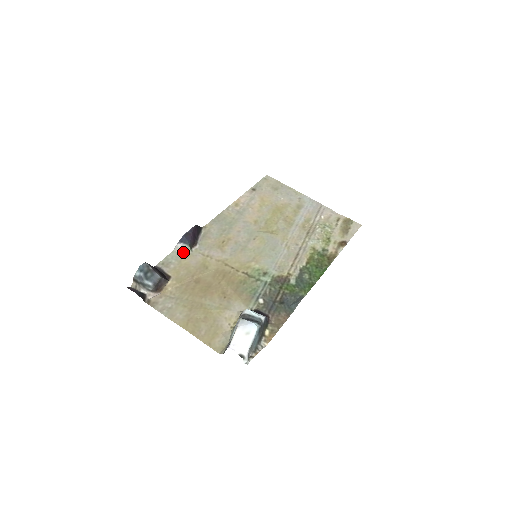
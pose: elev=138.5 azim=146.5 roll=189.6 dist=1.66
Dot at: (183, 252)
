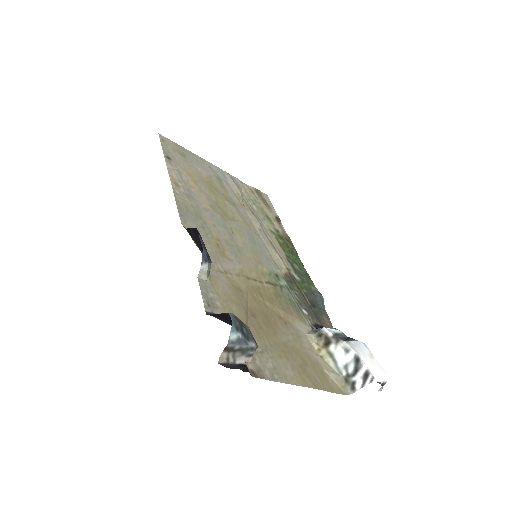
Dot at: (207, 276)
